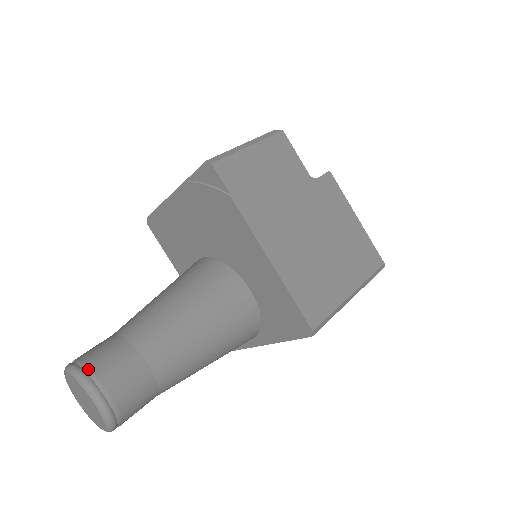
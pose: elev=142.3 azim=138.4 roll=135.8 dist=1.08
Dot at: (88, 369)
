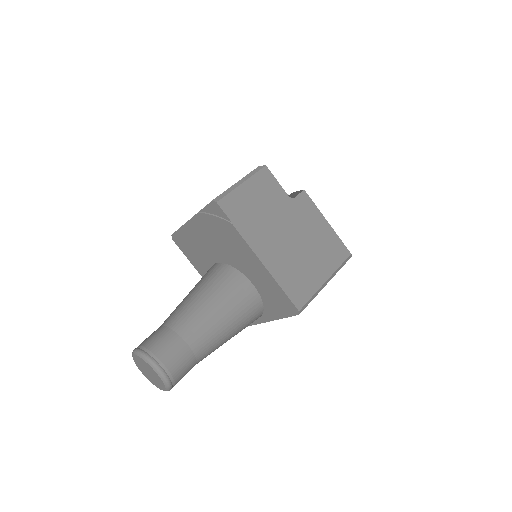
Dot at: (149, 351)
